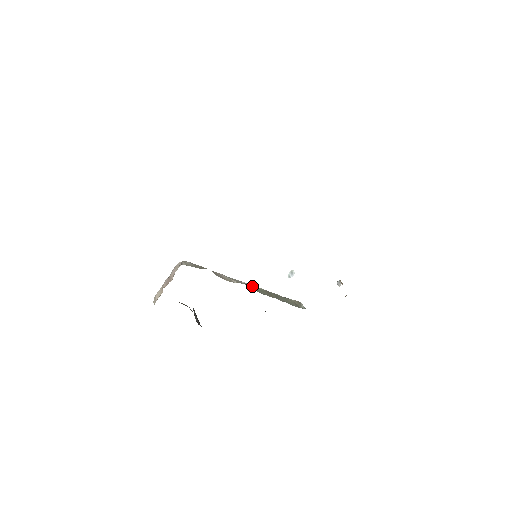
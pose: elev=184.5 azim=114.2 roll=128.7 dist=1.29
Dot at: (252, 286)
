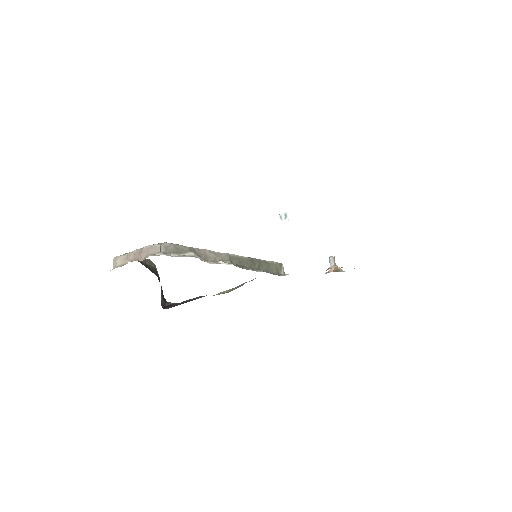
Dot at: (237, 257)
